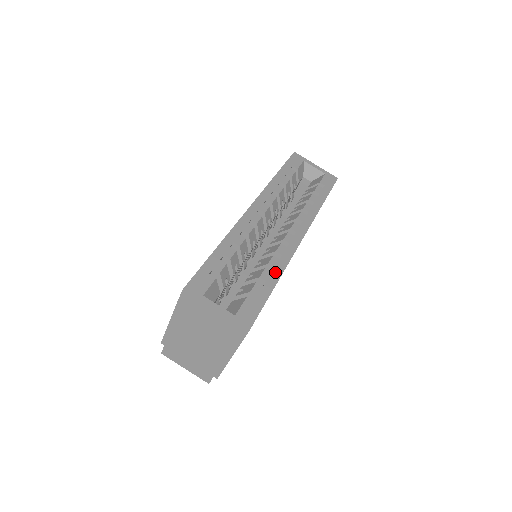
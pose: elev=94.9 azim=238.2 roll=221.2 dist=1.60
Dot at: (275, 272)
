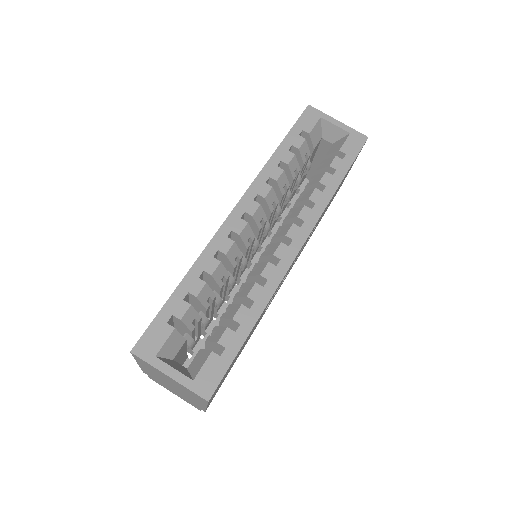
Dot at: (254, 308)
